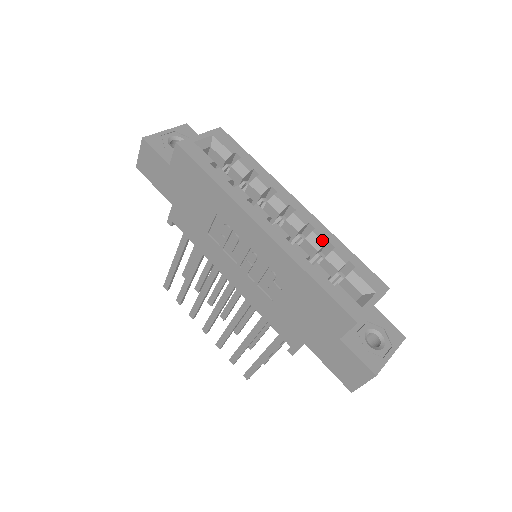
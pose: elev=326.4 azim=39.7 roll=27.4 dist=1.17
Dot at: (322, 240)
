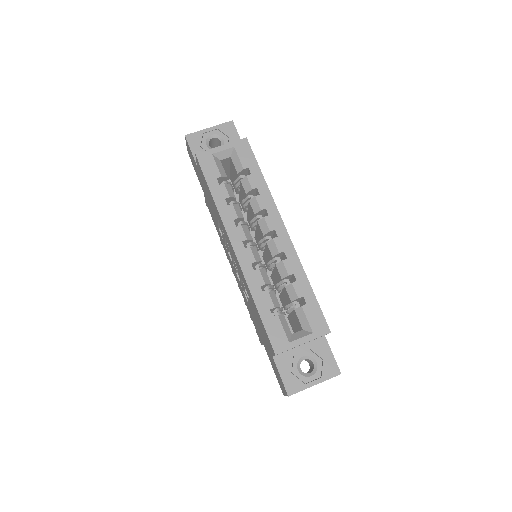
Dot at: (287, 271)
